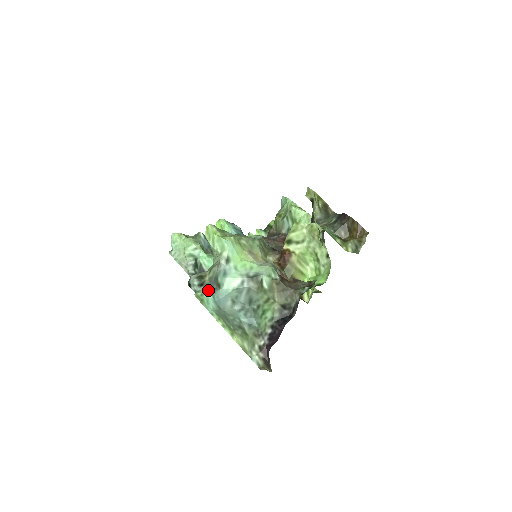
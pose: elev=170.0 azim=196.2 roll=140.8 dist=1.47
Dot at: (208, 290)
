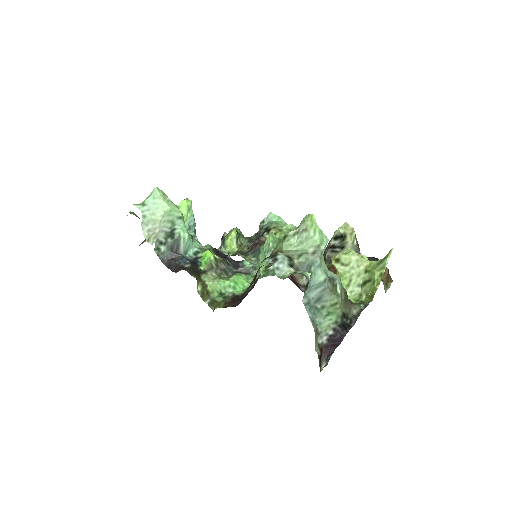
Dot at: (310, 274)
